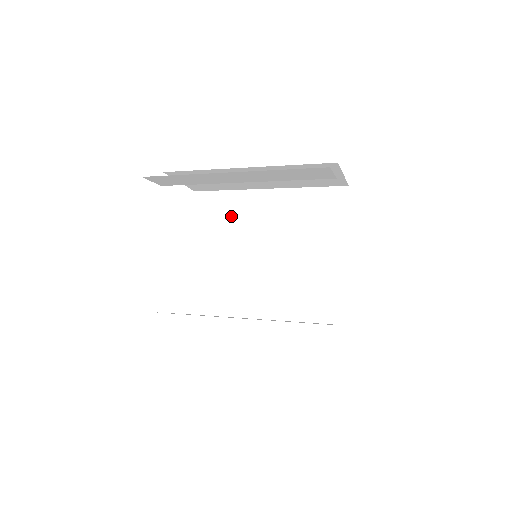
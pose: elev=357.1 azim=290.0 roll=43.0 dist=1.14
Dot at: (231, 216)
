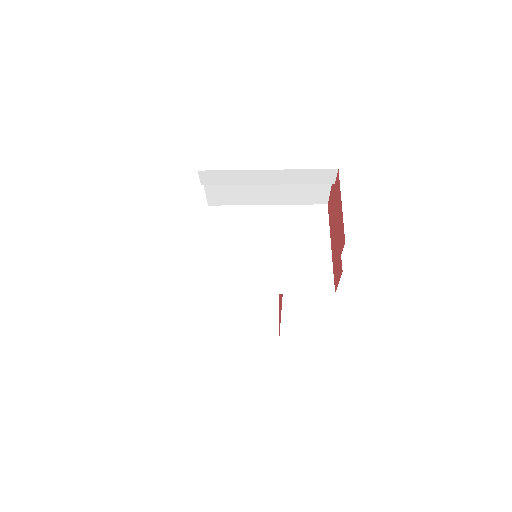
Dot at: (240, 222)
